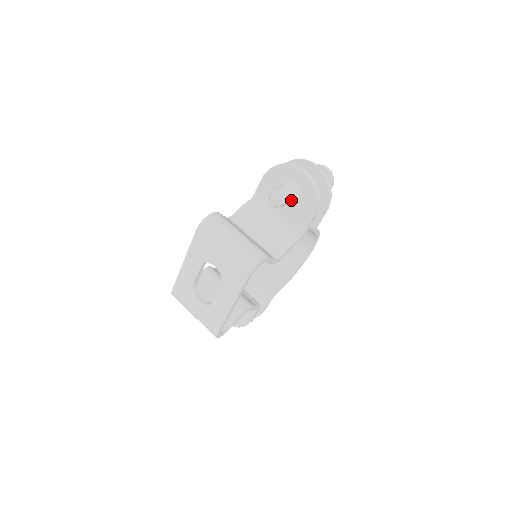
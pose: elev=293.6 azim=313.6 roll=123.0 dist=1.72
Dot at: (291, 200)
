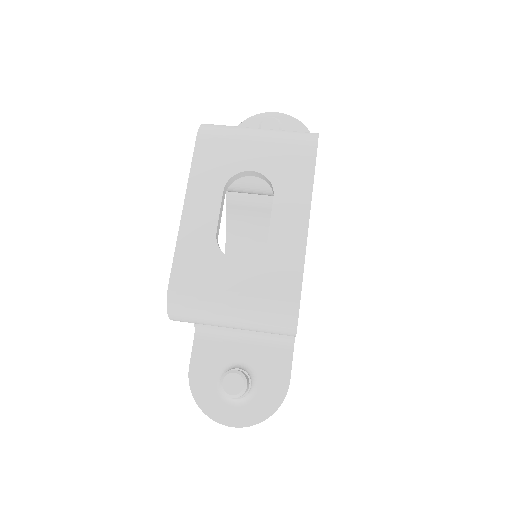
Dot at: occluded
